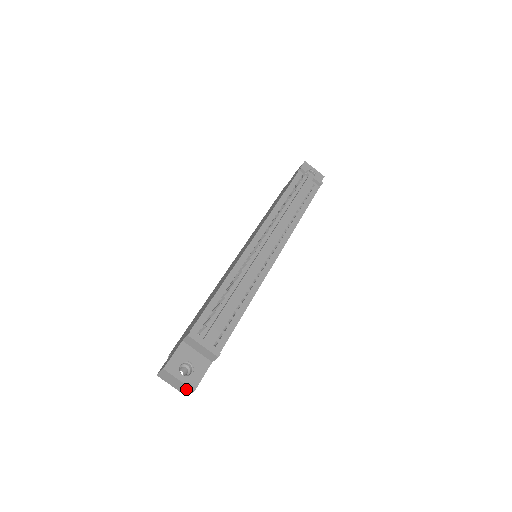
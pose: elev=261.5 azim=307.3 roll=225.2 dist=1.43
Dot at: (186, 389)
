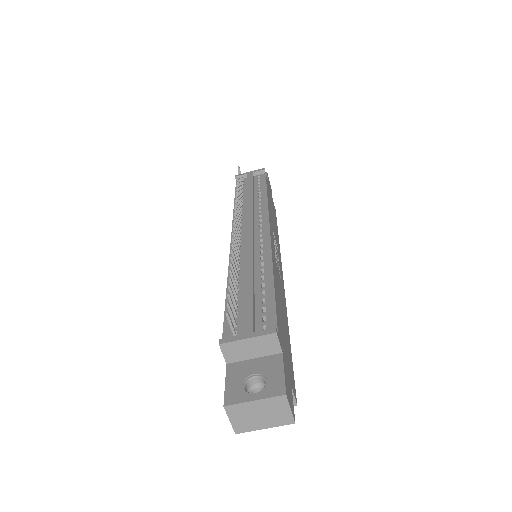
Dot at: (278, 408)
